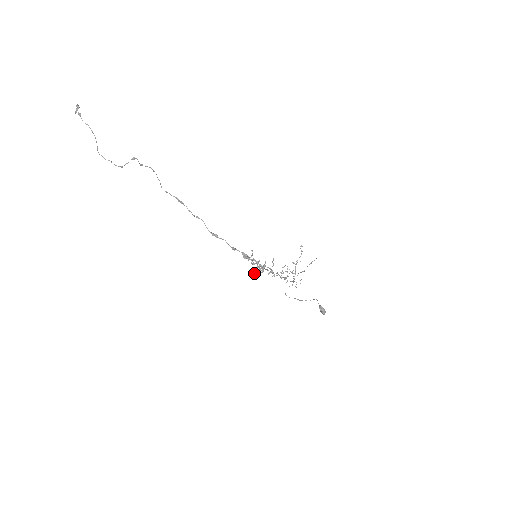
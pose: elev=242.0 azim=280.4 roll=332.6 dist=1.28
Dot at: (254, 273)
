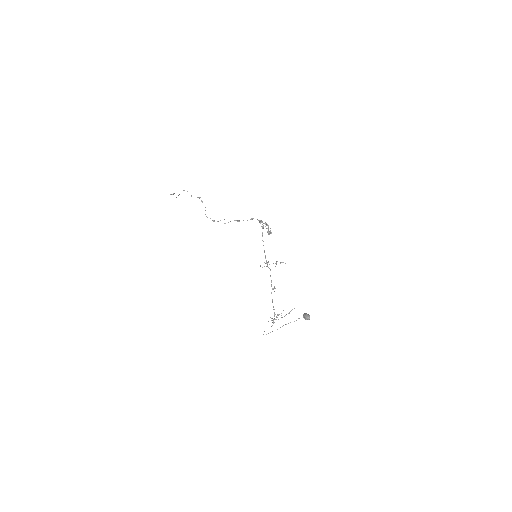
Dot at: occluded
